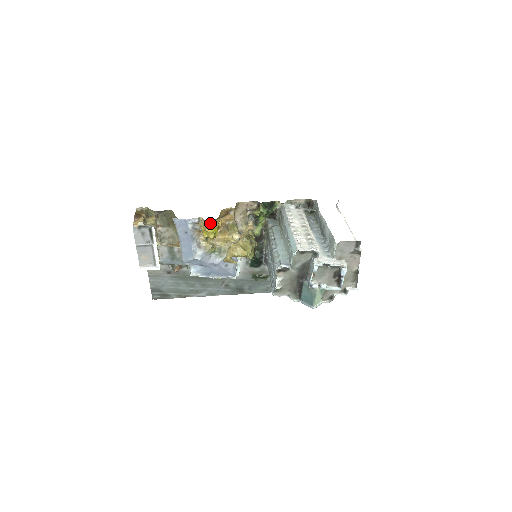
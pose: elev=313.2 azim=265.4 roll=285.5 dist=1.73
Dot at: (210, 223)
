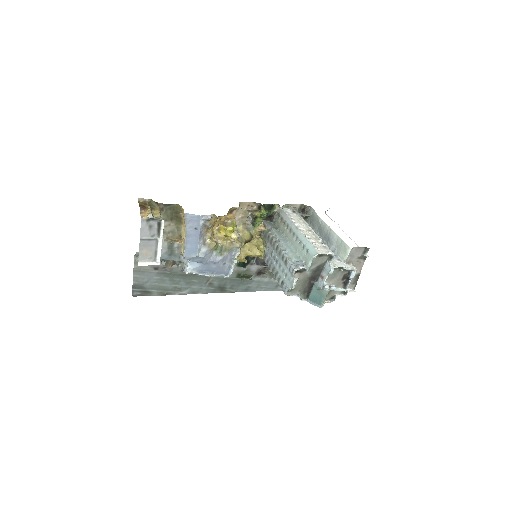
Dot at: occluded
